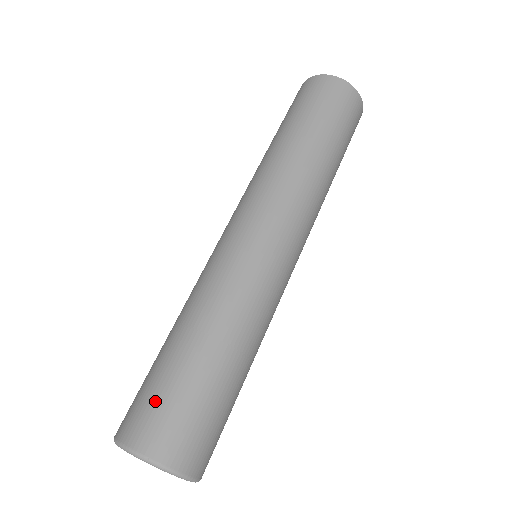
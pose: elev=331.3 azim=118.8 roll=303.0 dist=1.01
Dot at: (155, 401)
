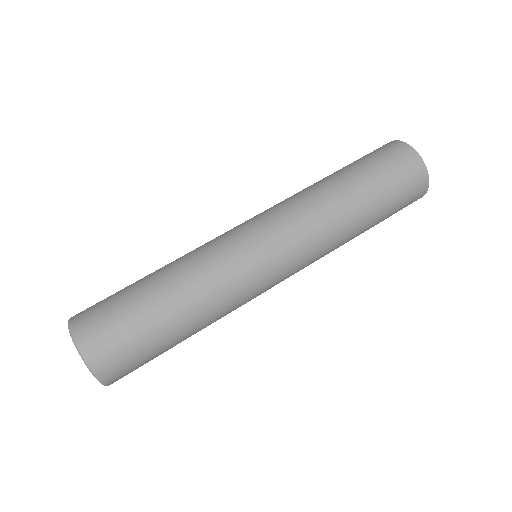
Dot at: occluded
